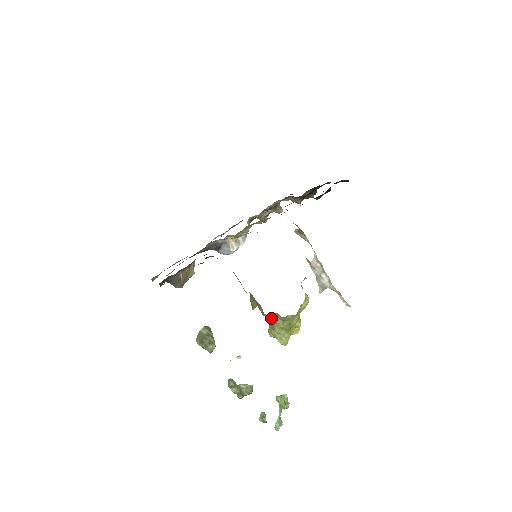
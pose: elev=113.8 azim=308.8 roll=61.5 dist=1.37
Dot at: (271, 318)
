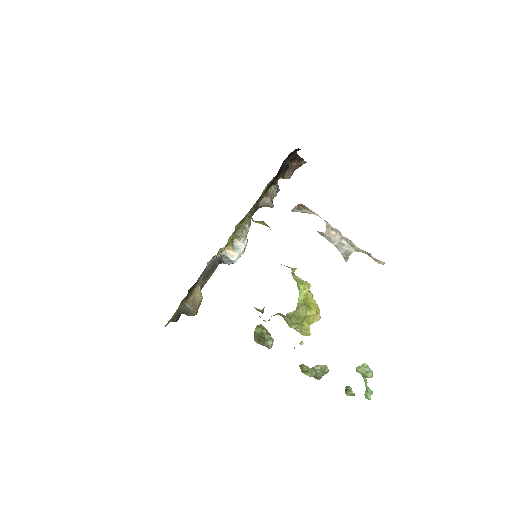
Dot at: occluded
